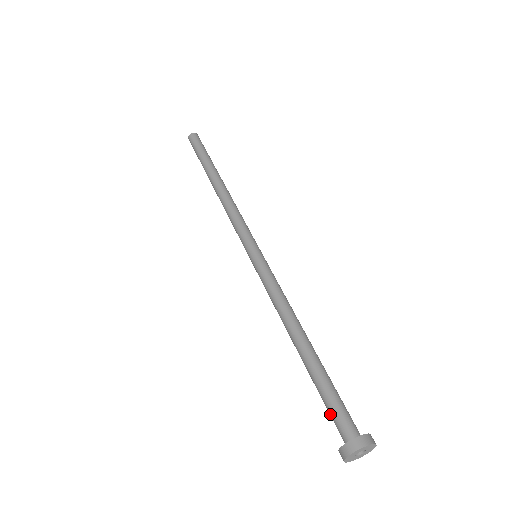
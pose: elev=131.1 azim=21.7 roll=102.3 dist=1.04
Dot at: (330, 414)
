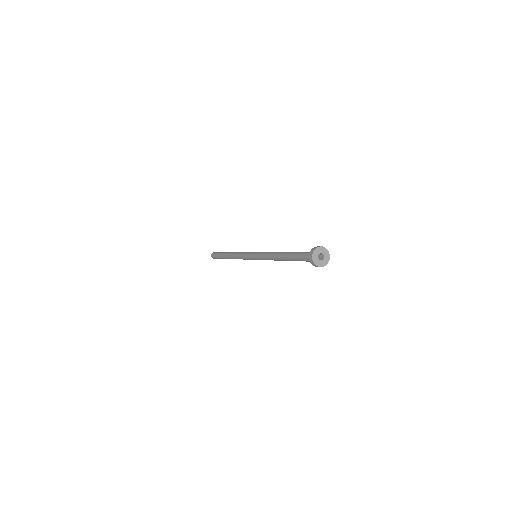
Dot at: (304, 254)
